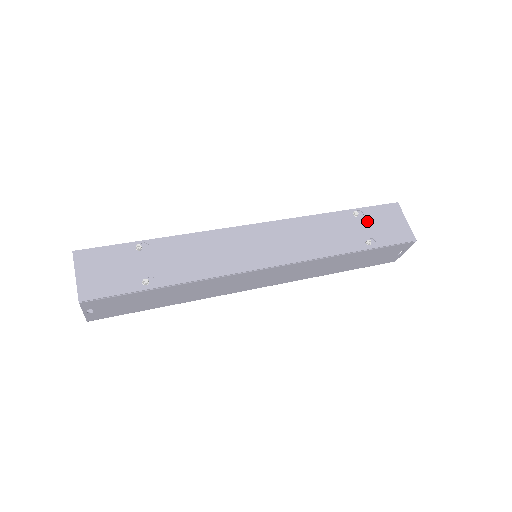
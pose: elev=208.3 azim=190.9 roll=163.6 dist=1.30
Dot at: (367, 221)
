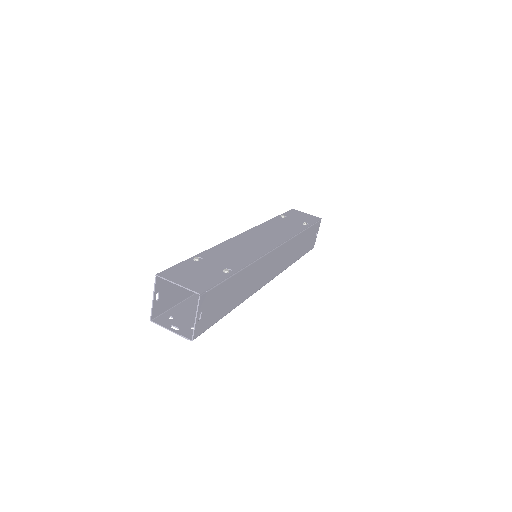
Dot at: (291, 218)
